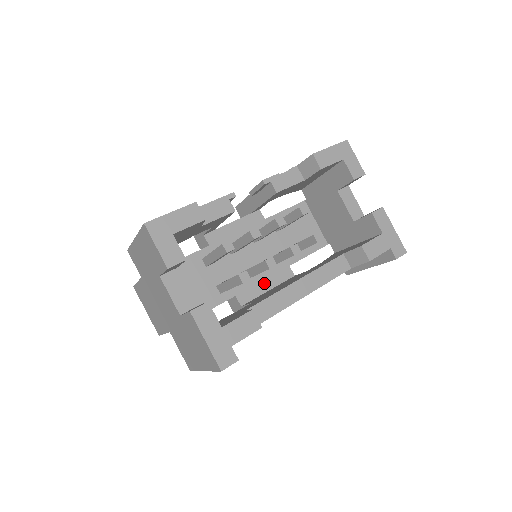
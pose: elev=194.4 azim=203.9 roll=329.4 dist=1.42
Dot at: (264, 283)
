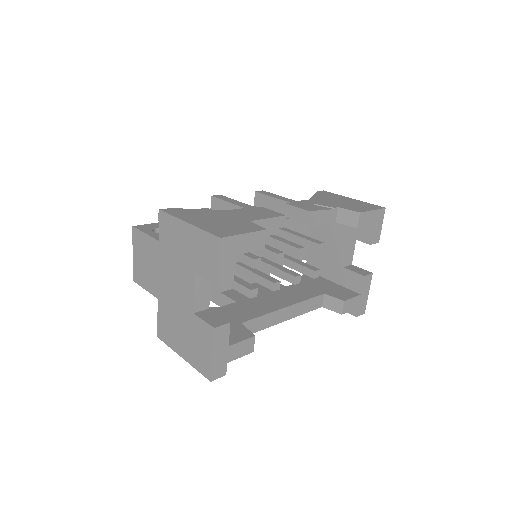
Dot at: (246, 277)
